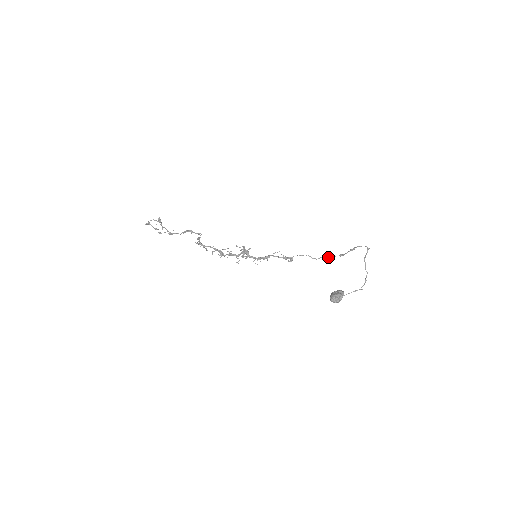
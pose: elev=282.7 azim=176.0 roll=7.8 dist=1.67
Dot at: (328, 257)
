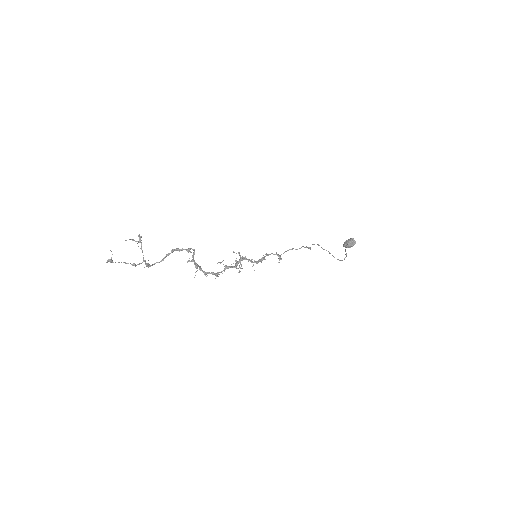
Dot at: (306, 246)
